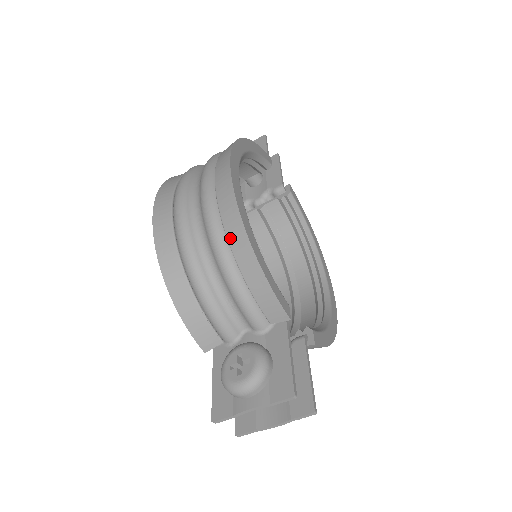
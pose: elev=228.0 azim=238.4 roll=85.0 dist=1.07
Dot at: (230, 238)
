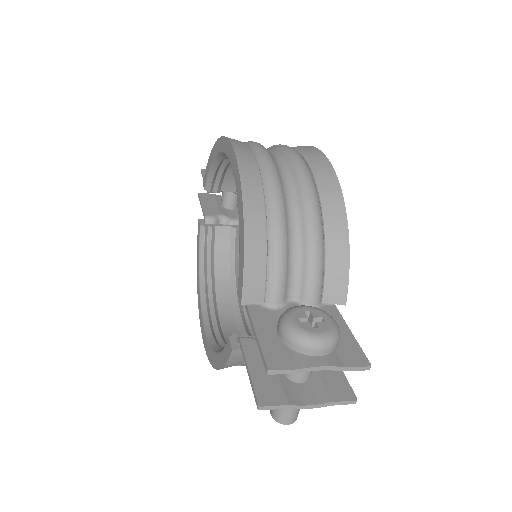
Dot at: (325, 204)
